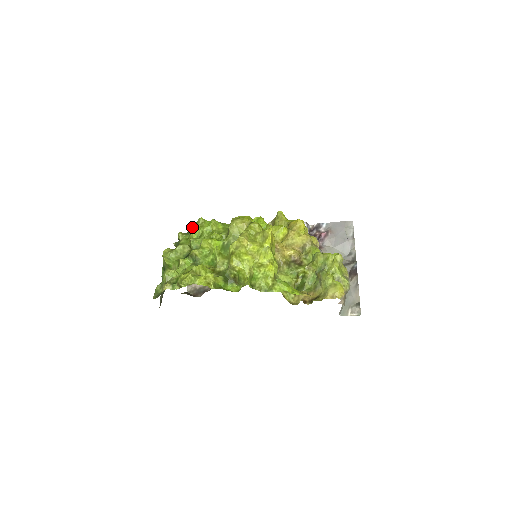
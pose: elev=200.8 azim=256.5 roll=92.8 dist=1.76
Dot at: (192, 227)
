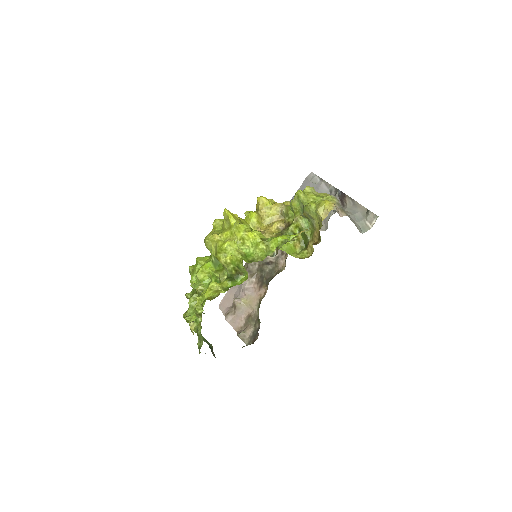
Dot at: occluded
